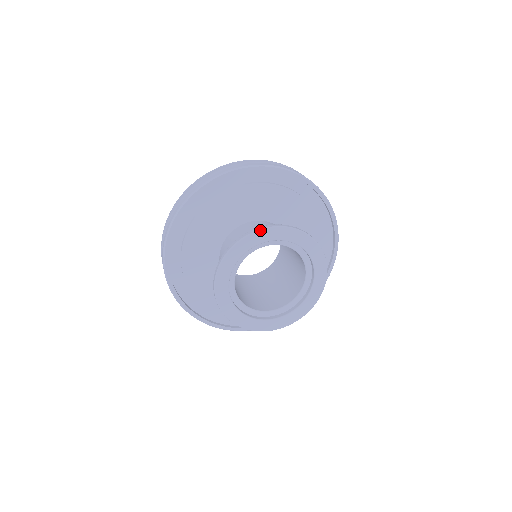
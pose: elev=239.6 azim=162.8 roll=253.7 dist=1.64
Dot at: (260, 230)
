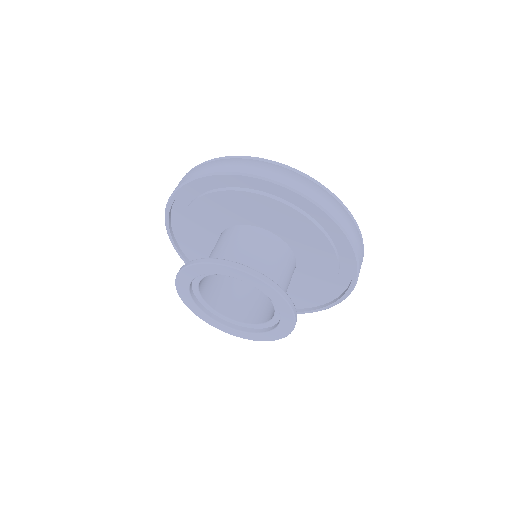
Dot at: (274, 289)
